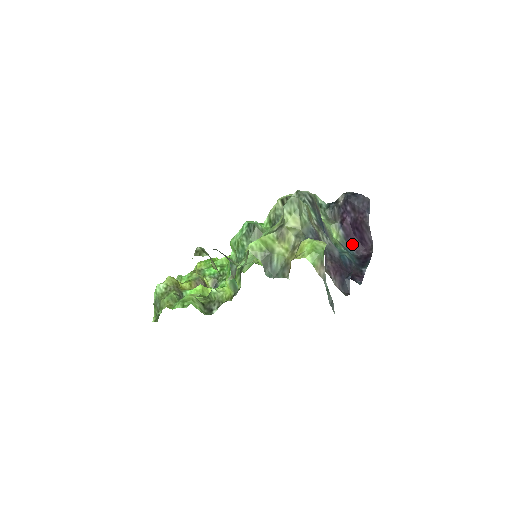
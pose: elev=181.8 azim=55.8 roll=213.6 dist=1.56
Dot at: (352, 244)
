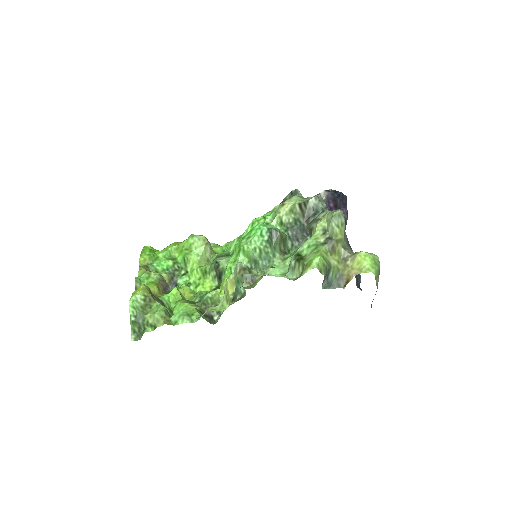
Dot at: occluded
